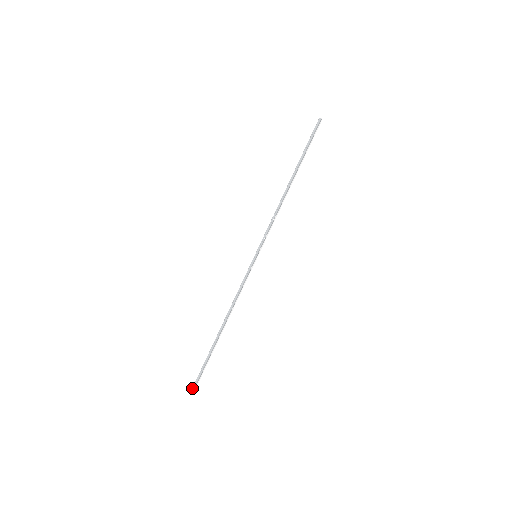
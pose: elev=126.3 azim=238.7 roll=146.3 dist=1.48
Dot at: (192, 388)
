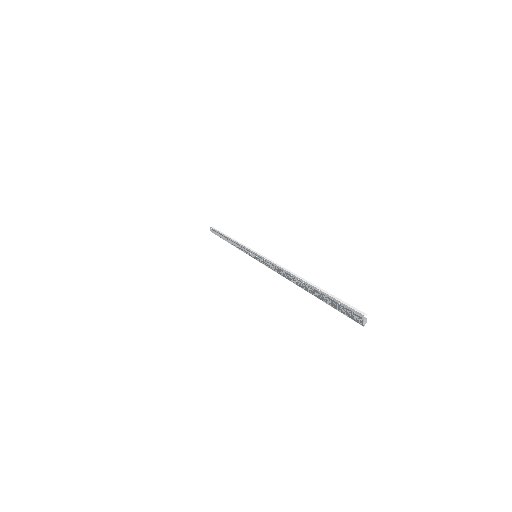
Dot at: (362, 314)
